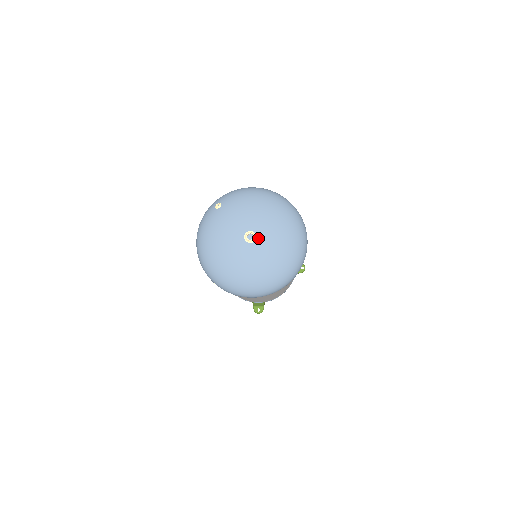
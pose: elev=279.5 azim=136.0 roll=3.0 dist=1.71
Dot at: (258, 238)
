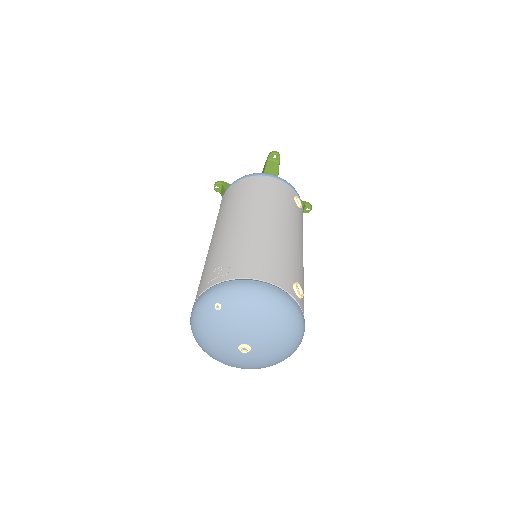
Dot at: (252, 350)
